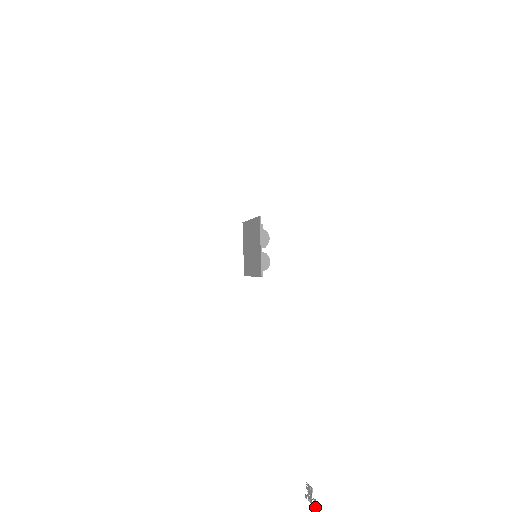
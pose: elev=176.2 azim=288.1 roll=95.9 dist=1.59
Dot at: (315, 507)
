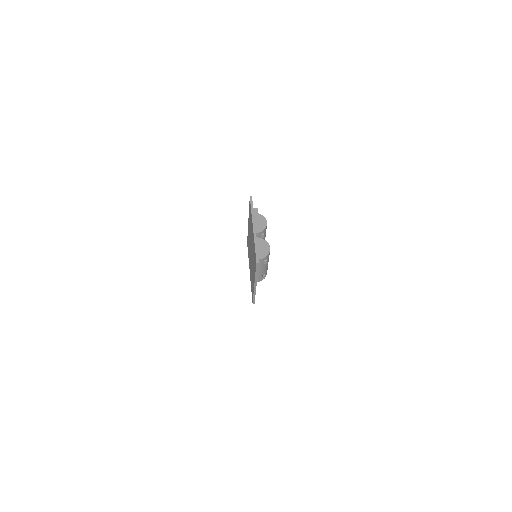
Dot at: out of frame
